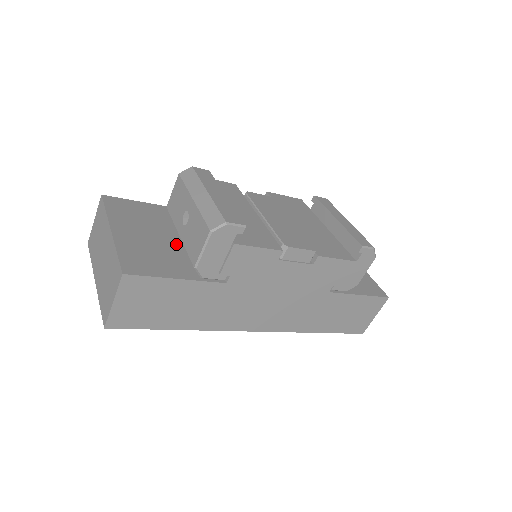
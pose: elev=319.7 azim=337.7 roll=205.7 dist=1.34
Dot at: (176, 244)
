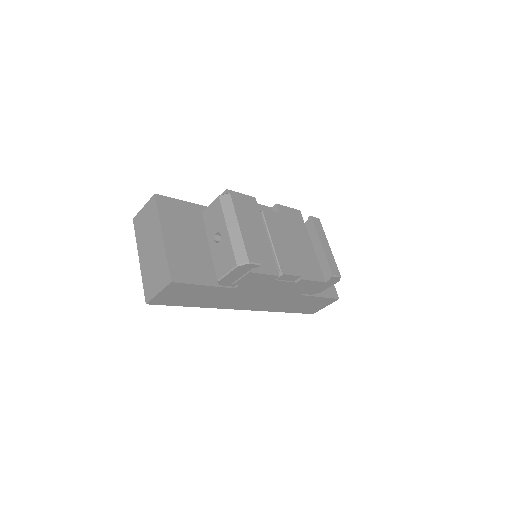
Dot at: (205, 249)
